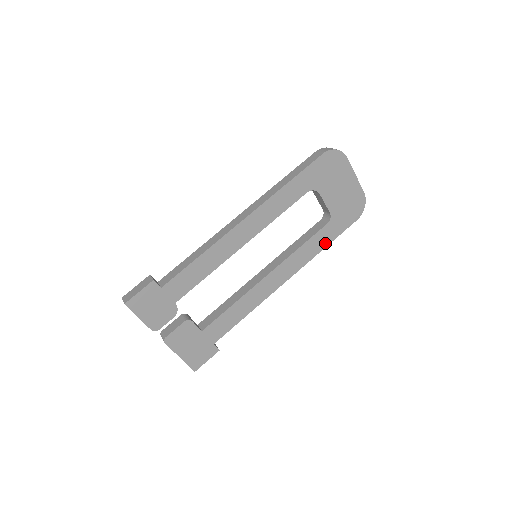
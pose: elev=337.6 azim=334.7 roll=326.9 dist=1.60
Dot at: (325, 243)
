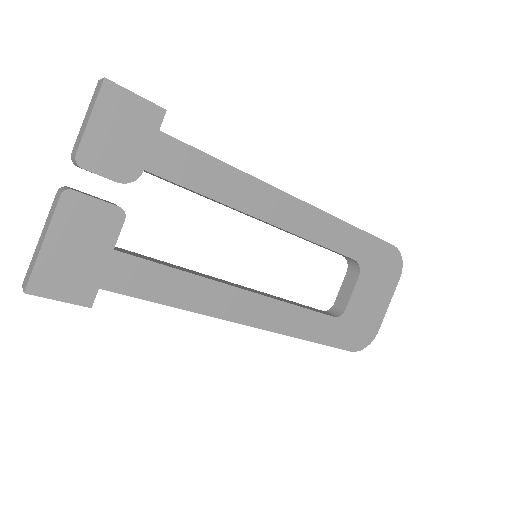
Dot at: (313, 335)
